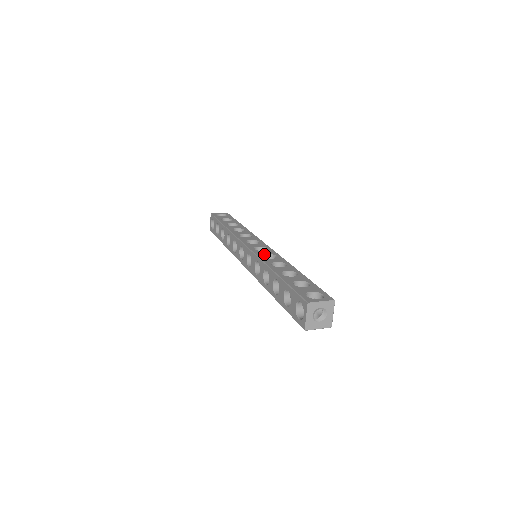
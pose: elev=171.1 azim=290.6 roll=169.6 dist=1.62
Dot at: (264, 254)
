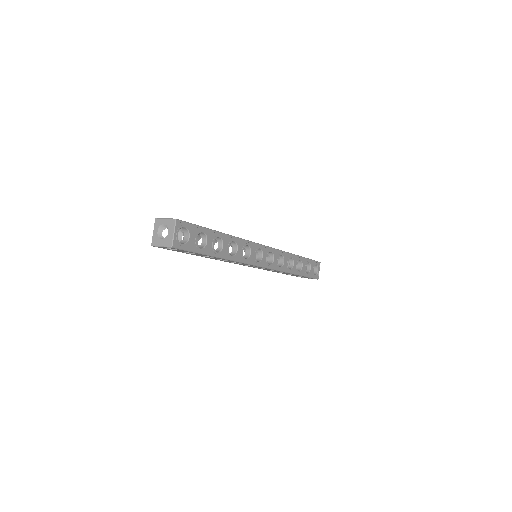
Dot at: occluded
